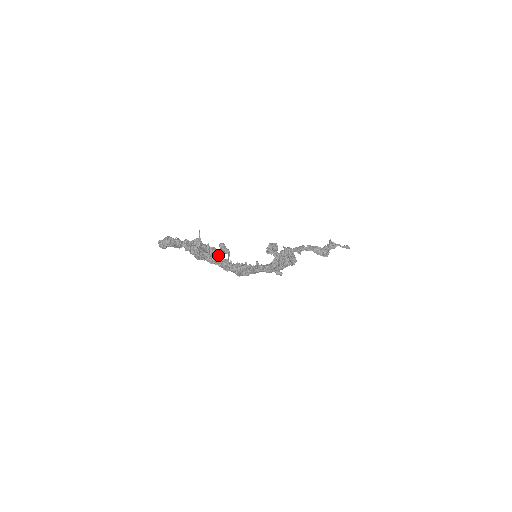
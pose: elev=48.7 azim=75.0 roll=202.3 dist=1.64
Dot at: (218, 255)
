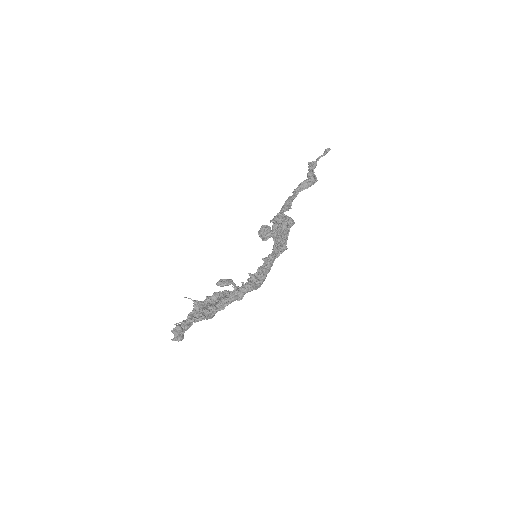
Dot at: (223, 295)
